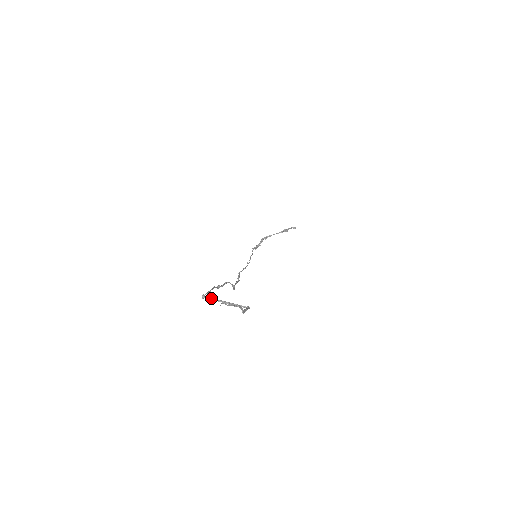
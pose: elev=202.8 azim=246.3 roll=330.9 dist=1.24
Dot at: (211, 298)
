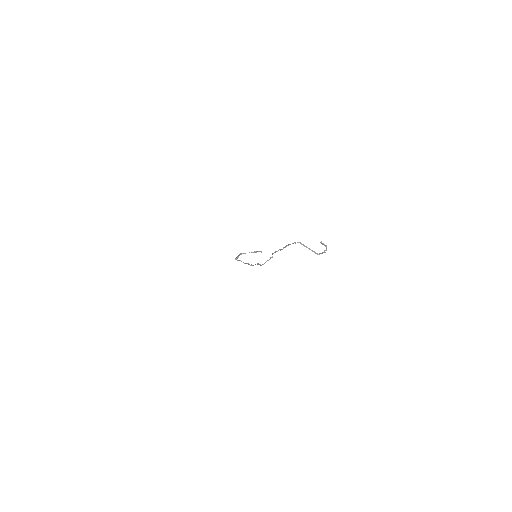
Dot at: (302, 244)
